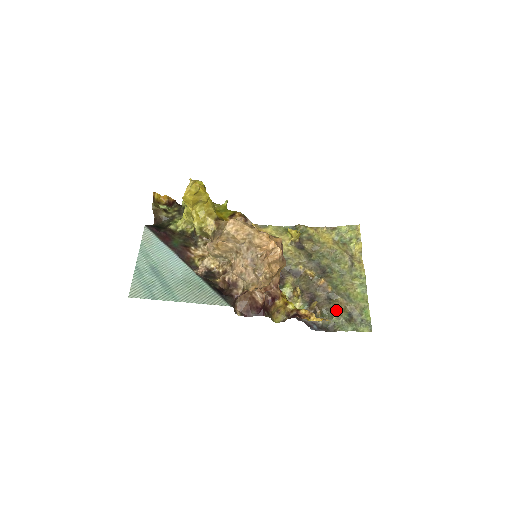
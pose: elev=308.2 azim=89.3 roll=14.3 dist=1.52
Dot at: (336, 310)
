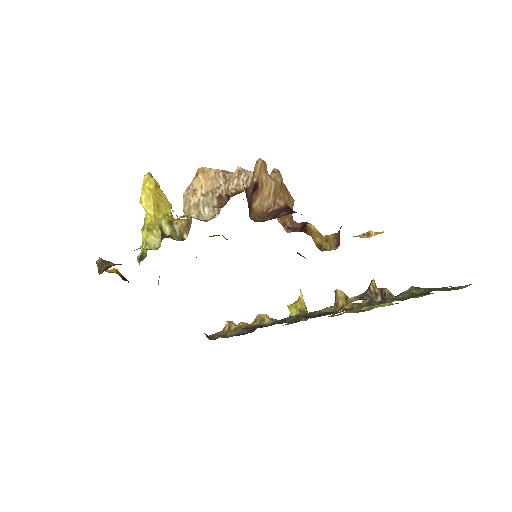
Dot at: occluded
